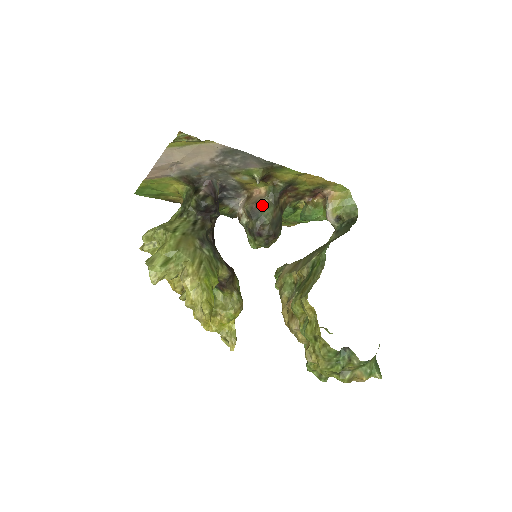
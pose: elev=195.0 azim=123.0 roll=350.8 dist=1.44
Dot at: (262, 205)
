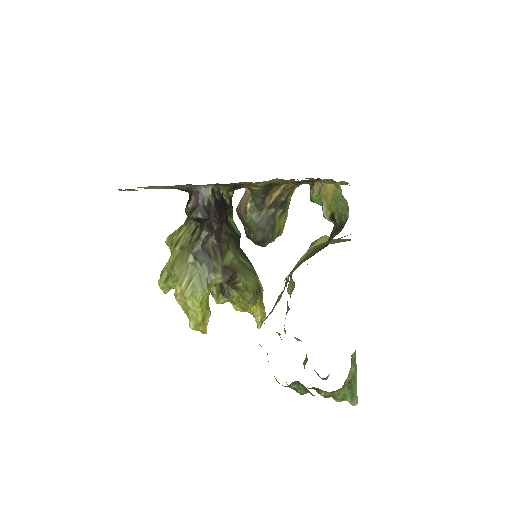
Dot at: (245, 210)
